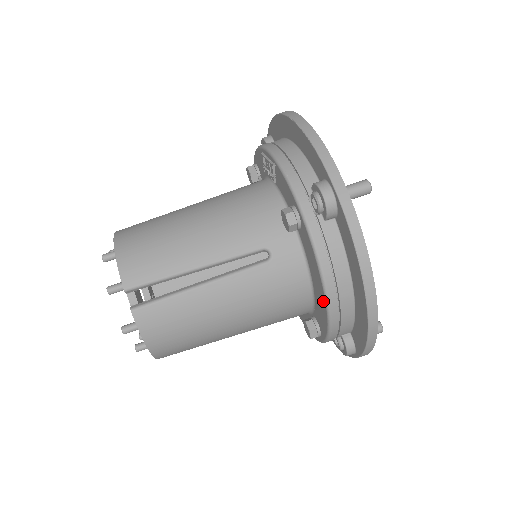
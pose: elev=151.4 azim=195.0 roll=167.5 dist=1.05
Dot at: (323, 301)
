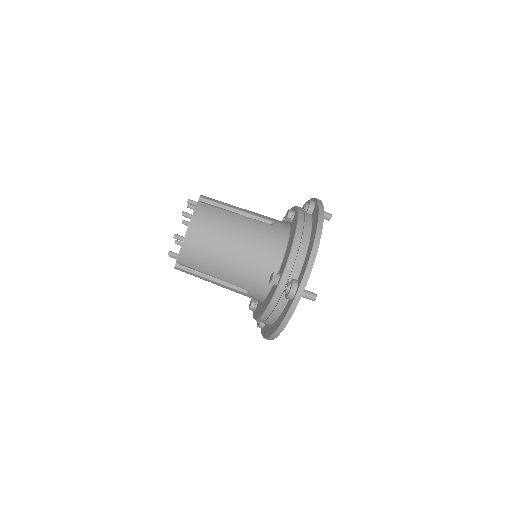
Dot at: (292, 239)
